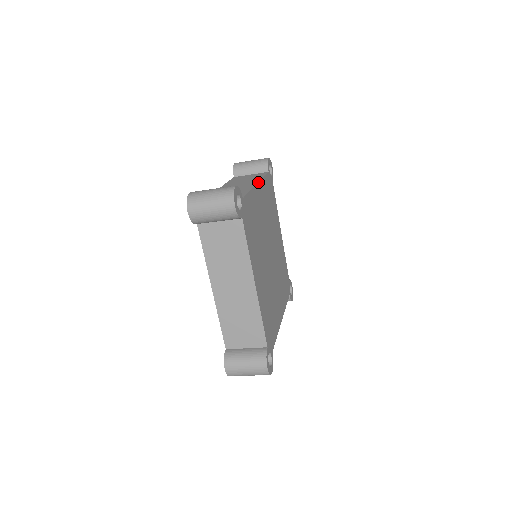
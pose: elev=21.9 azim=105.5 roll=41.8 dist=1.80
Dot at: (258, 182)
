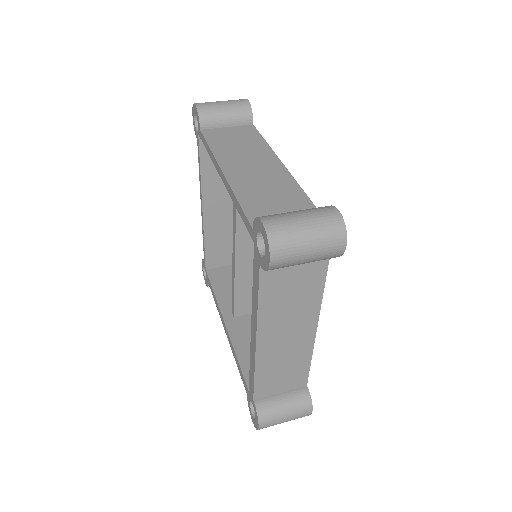
Dot at: occluded
